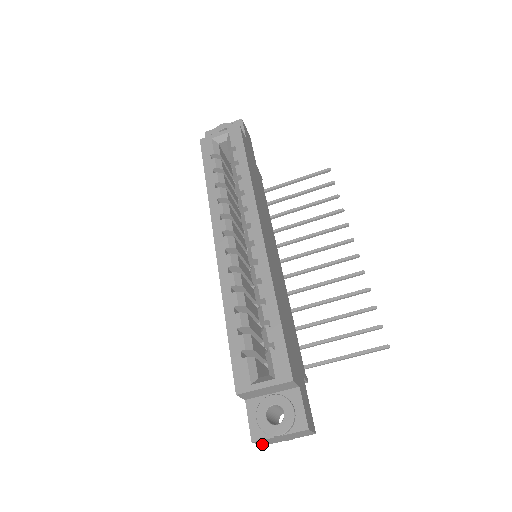
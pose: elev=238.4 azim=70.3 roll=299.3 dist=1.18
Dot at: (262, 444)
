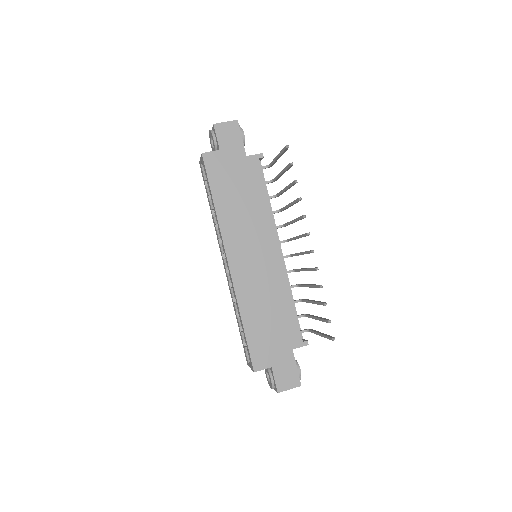
Dot at: occluded
